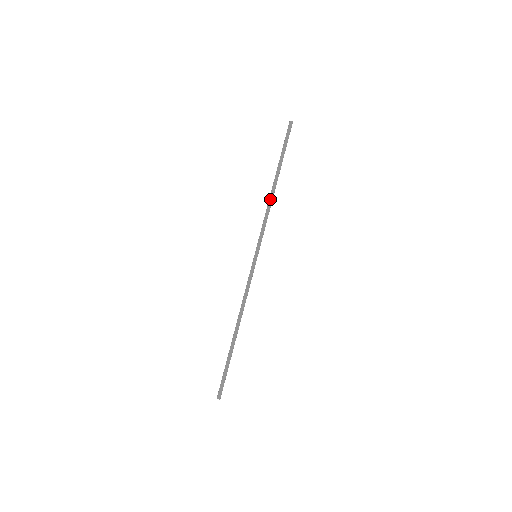
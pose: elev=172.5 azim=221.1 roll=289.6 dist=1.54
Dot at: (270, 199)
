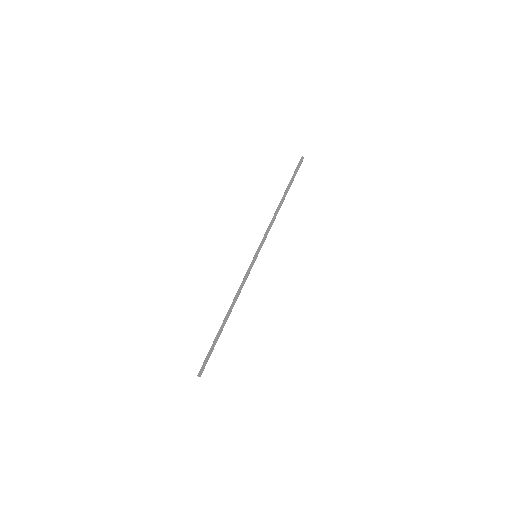
Dot at: (277, 212)
